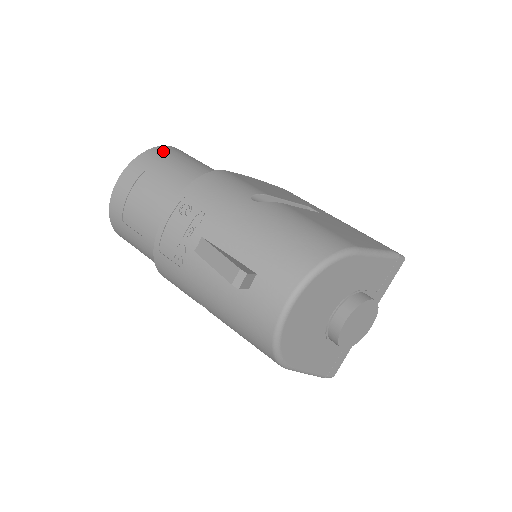
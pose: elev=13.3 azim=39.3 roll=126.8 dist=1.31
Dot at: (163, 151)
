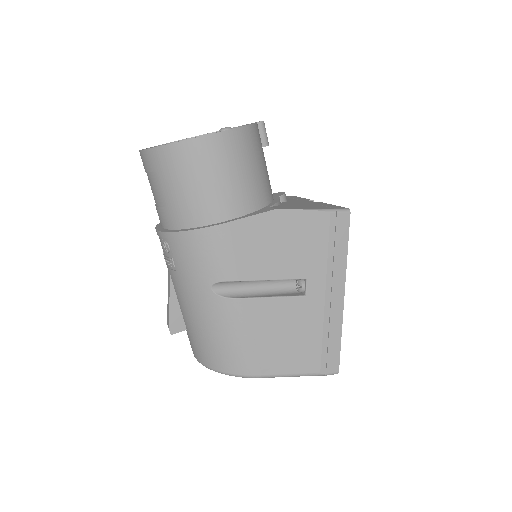
Dot at: (181, 155)
